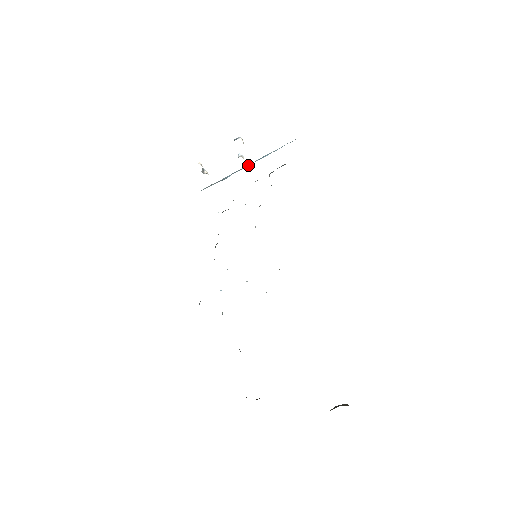
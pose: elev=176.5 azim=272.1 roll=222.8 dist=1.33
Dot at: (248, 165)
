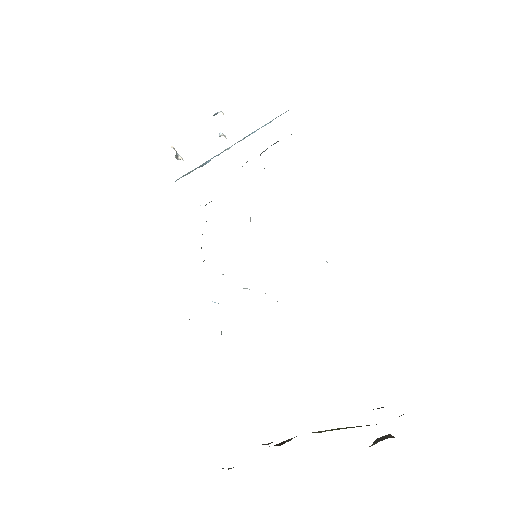
Dot at: (231, 146)
